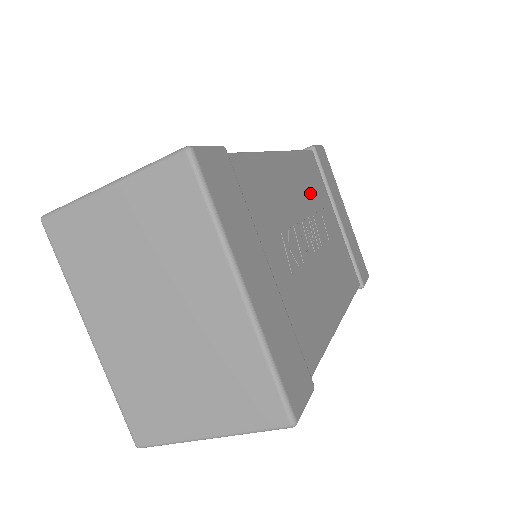
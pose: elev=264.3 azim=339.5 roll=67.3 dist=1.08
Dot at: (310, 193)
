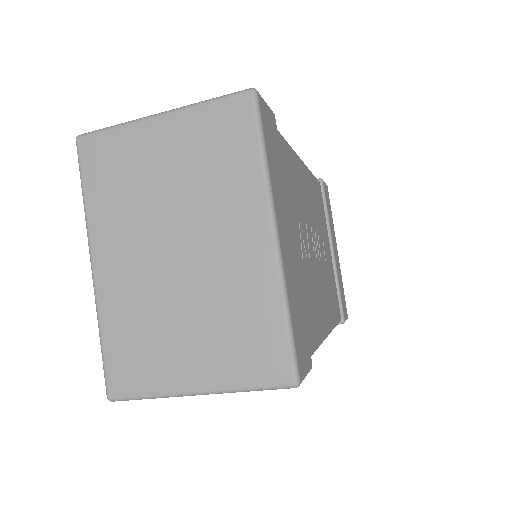
Dot at: (317, 212)
